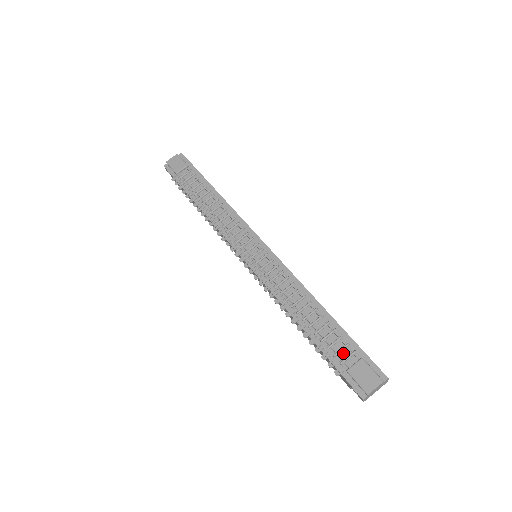
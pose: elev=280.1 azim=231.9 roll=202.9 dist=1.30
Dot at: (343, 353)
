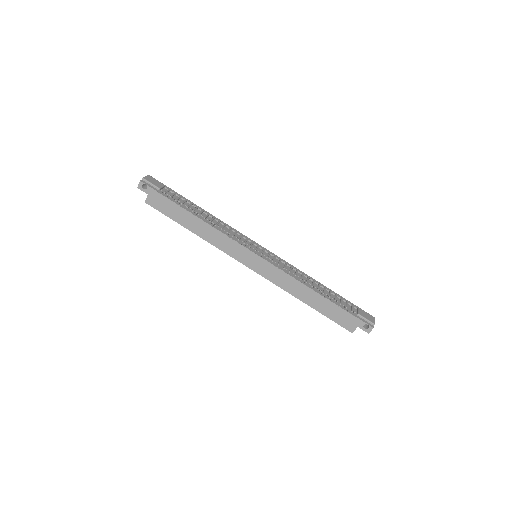
Dot at: (348, 306)
